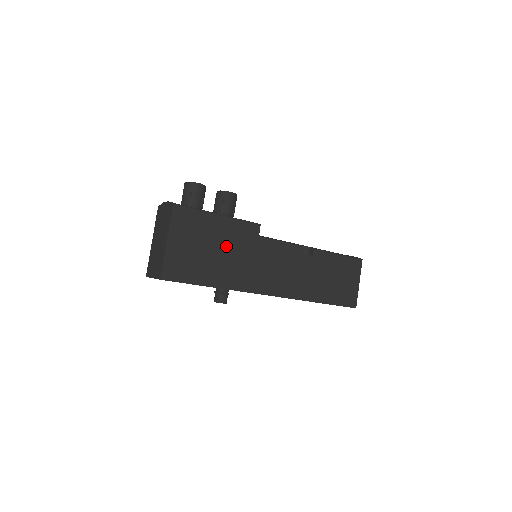
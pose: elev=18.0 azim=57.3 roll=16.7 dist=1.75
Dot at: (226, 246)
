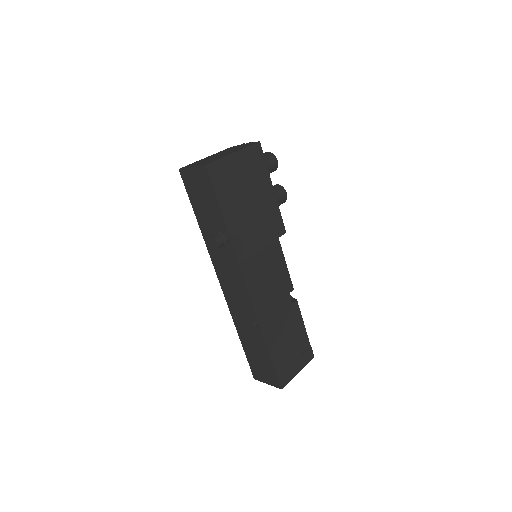
Dot at: (258, 211)
